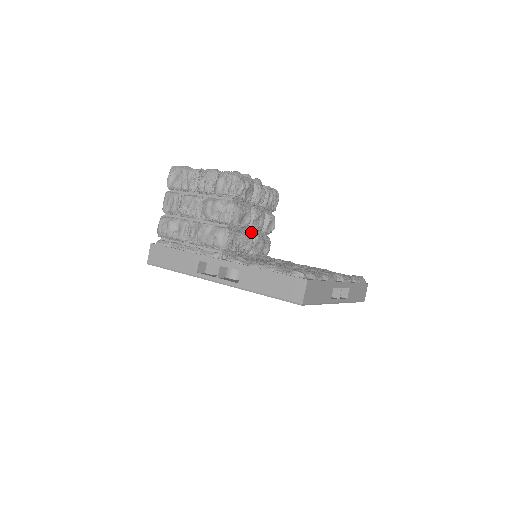
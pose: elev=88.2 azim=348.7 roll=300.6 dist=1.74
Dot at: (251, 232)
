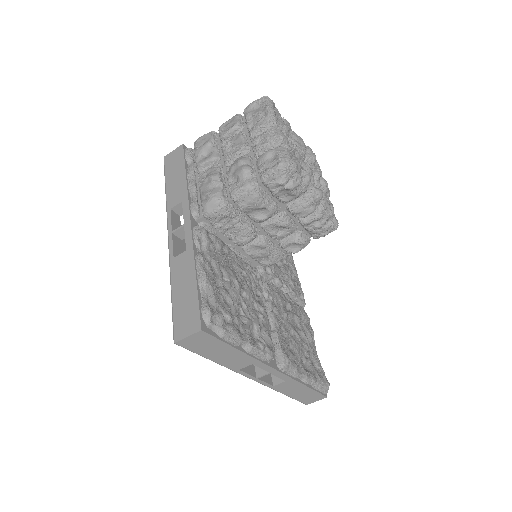
Dot at: (263, 231)
